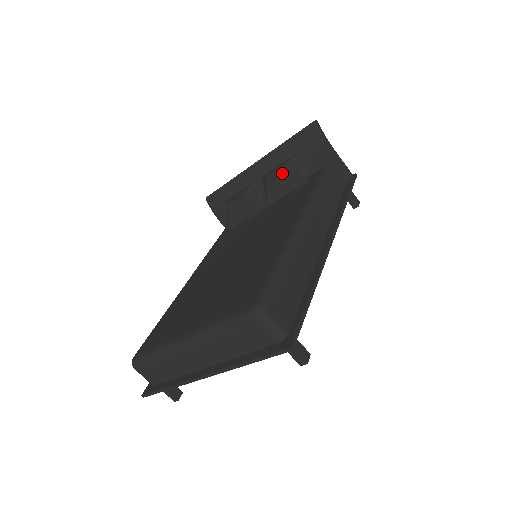
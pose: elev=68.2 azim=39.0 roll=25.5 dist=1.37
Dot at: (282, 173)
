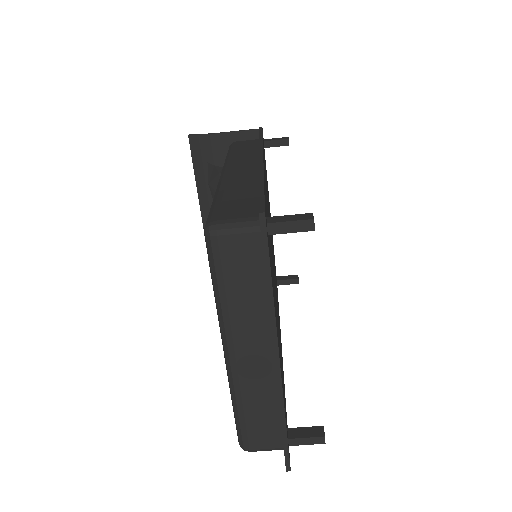
Dot at: occluded
